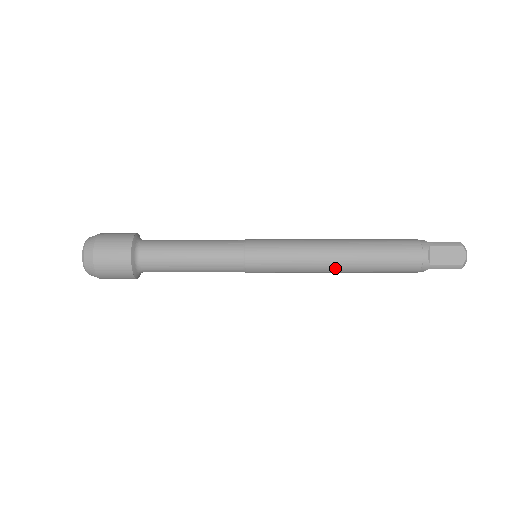
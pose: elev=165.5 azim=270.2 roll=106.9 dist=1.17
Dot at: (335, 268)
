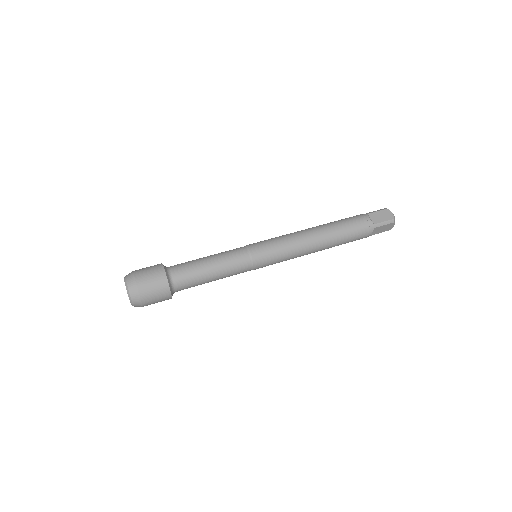
Dot at: (314, 244)
